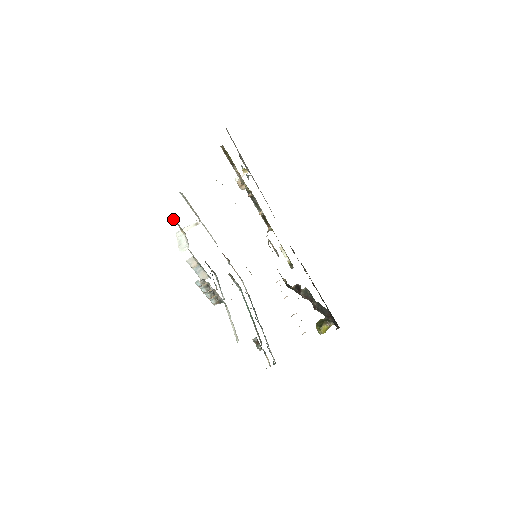
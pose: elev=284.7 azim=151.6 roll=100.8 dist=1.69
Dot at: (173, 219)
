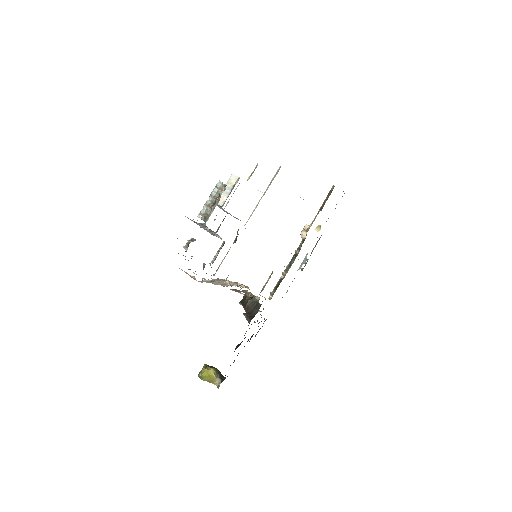
Dot at: occluded
